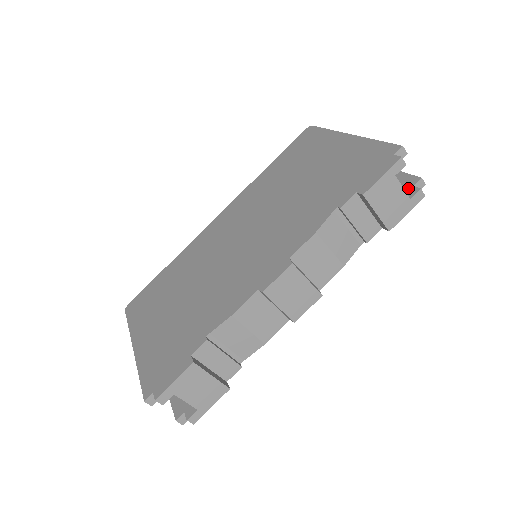
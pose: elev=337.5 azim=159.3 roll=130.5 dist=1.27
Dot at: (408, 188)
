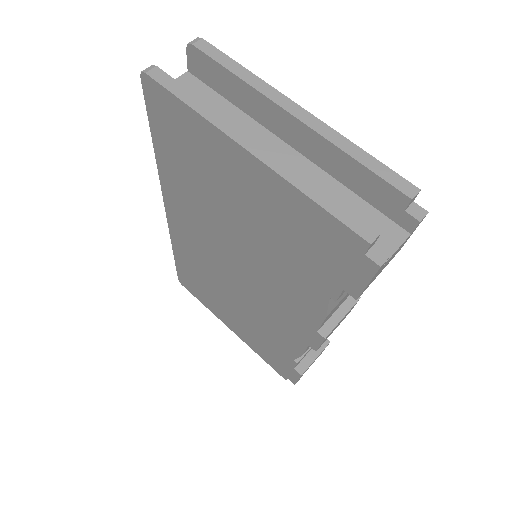
Dot at: (397, 212)
